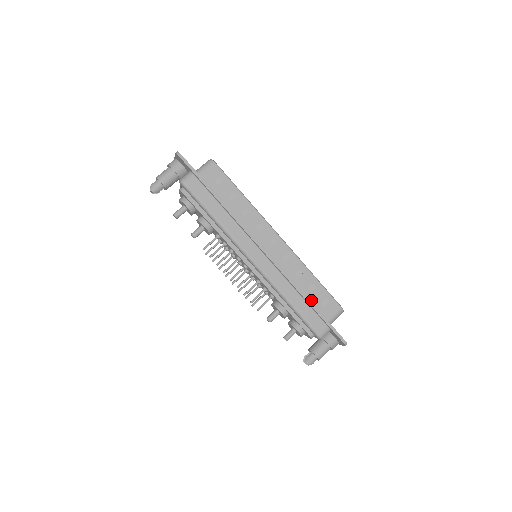
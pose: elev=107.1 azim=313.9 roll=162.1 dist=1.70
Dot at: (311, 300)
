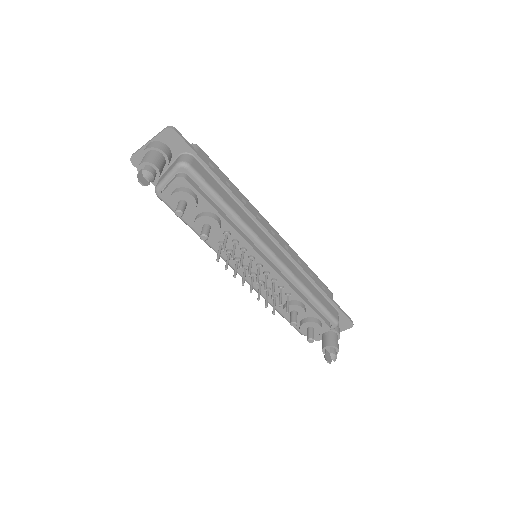
Dot at: occluded
